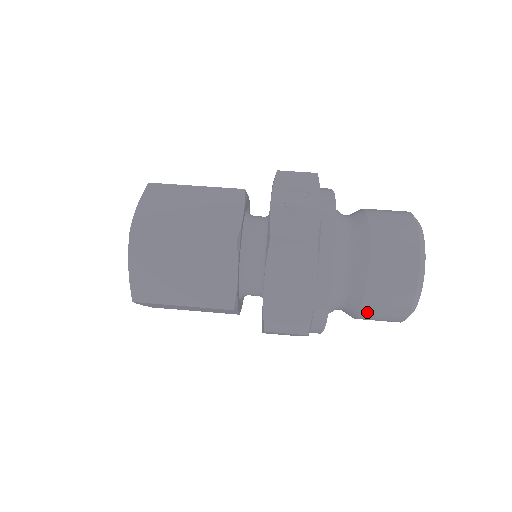
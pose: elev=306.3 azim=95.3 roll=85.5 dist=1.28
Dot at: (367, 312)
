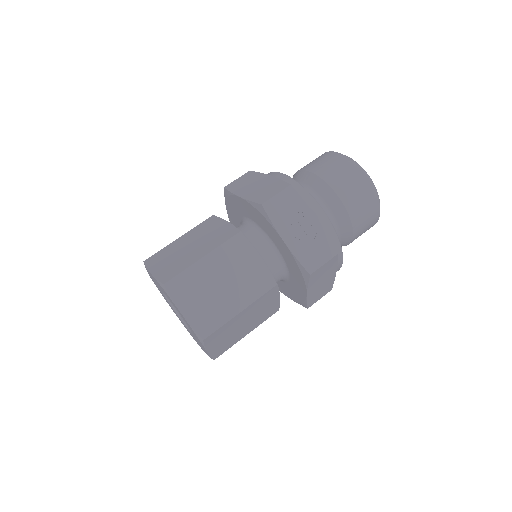
Dot at: occluded
